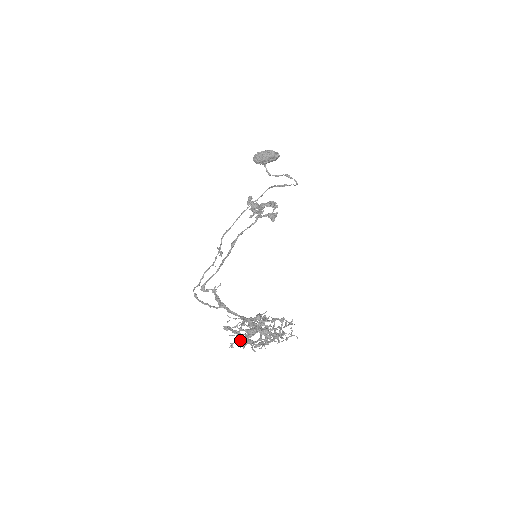
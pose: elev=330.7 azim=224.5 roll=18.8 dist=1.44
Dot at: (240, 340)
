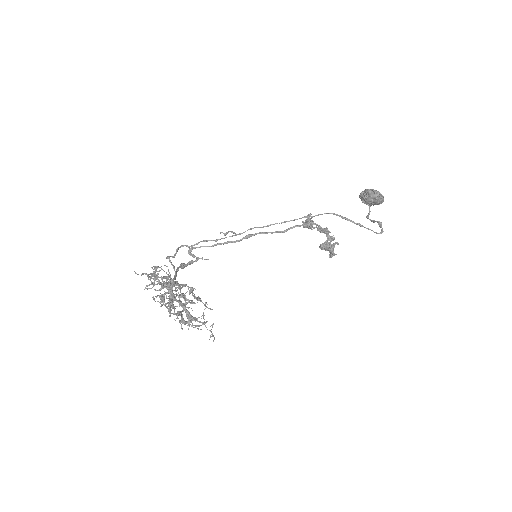
Dot at: occluded
